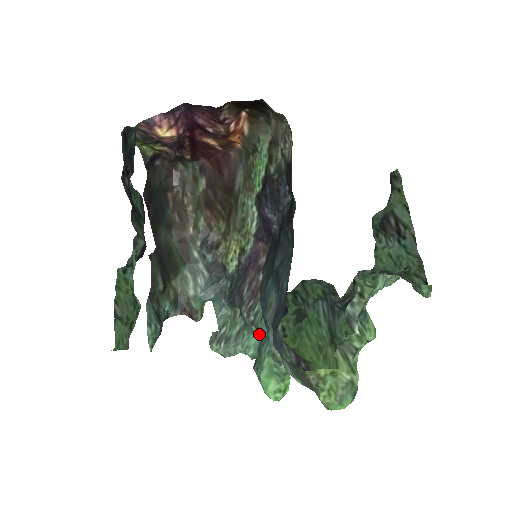
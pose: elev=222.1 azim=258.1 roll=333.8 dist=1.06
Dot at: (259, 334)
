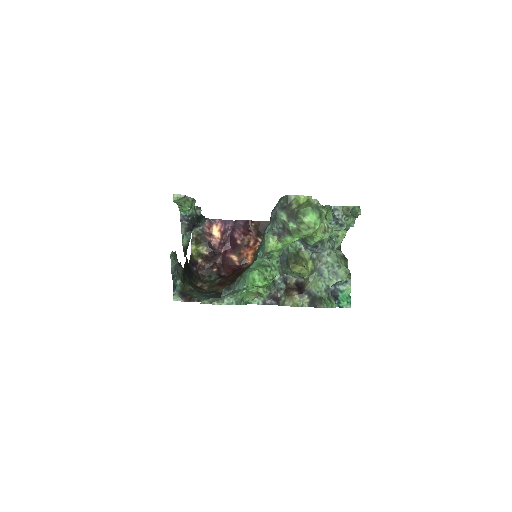
Dot at: occluded
